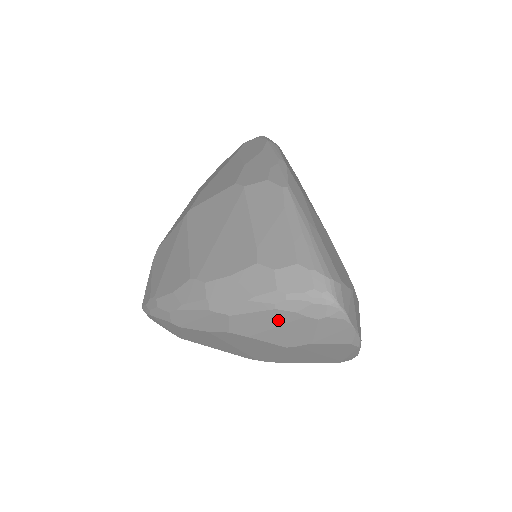
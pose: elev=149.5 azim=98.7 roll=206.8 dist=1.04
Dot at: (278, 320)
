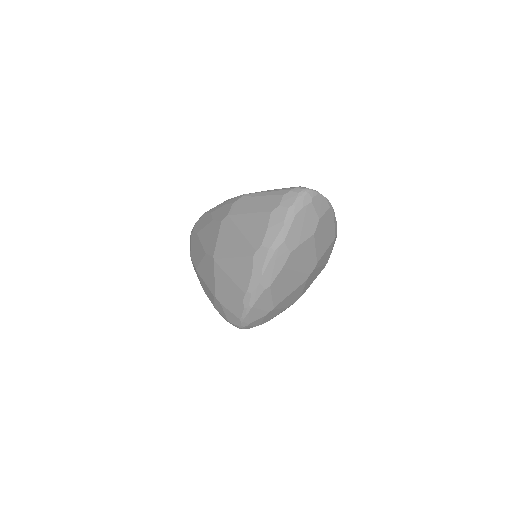
Dot at: (301, 220)
